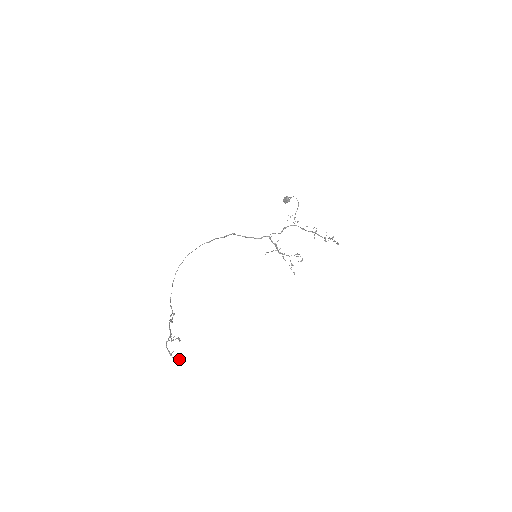
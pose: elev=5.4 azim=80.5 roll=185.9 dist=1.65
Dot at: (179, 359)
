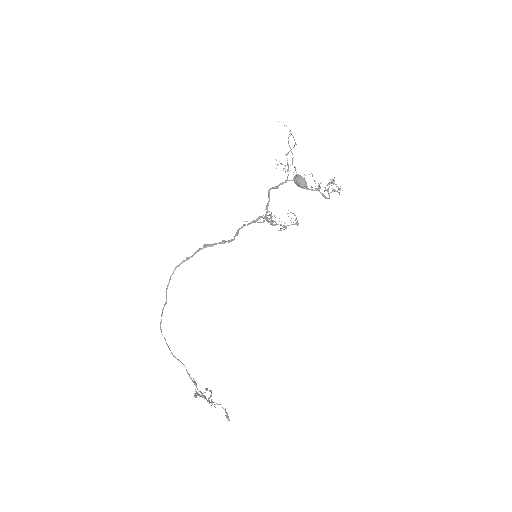
Dot at: (227, 415)
